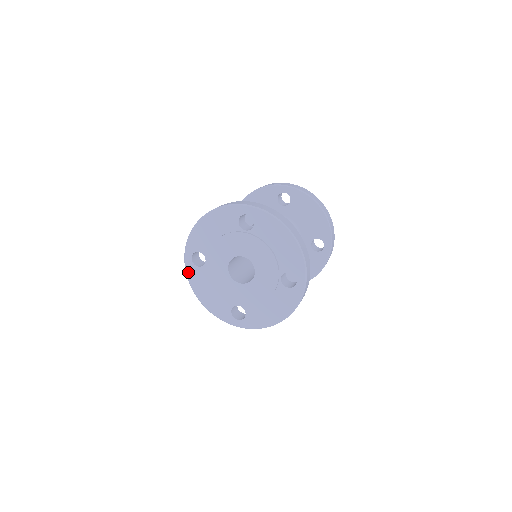
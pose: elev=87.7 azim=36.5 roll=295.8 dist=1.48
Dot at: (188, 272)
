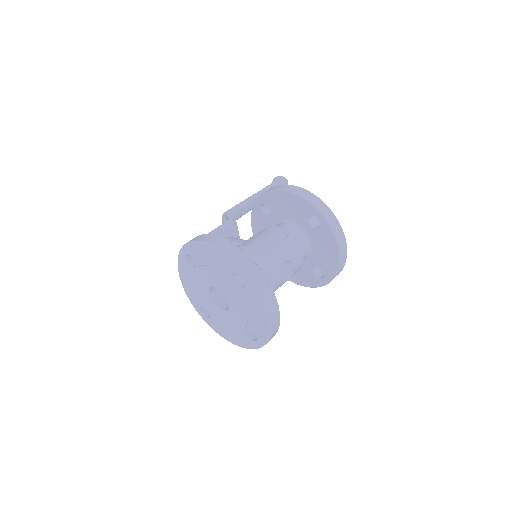
Dot at: (179, 259)
